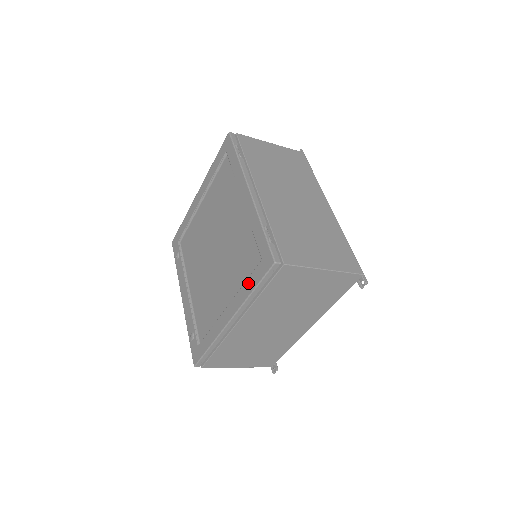
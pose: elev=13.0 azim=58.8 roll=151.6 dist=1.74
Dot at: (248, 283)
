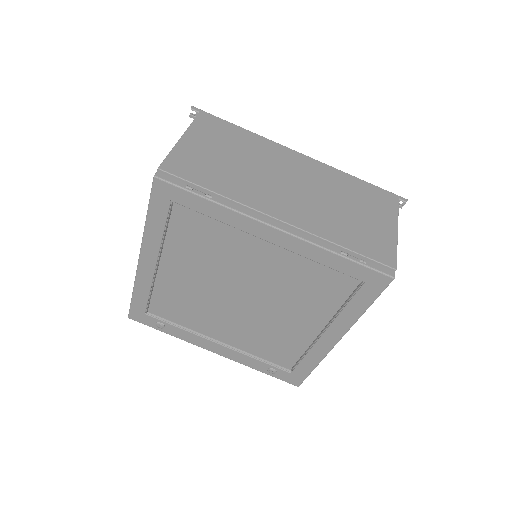
Dot at: (352, 307)
